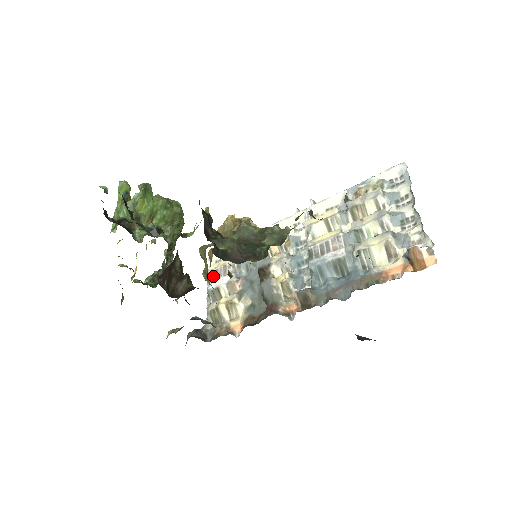
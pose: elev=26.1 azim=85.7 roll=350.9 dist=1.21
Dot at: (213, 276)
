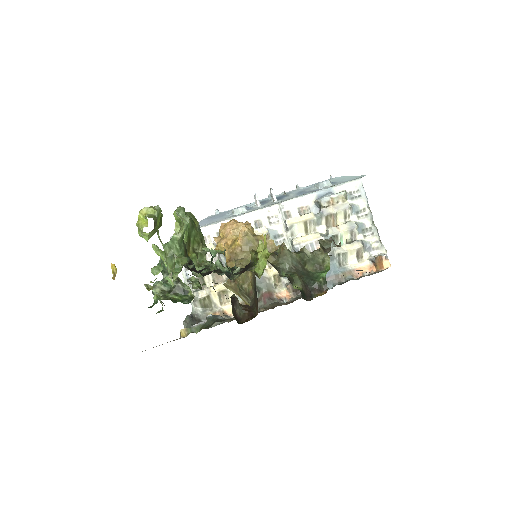
Dot at: occluded
